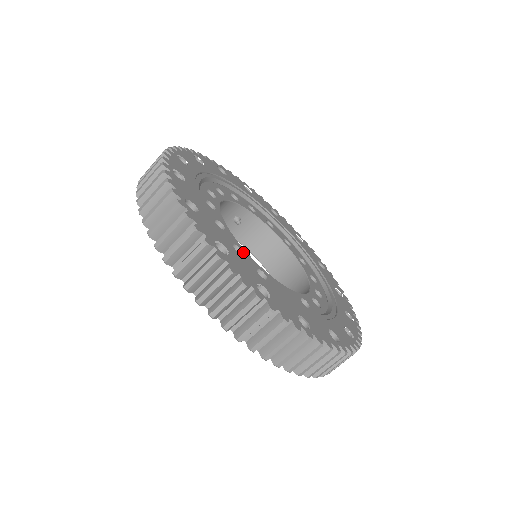
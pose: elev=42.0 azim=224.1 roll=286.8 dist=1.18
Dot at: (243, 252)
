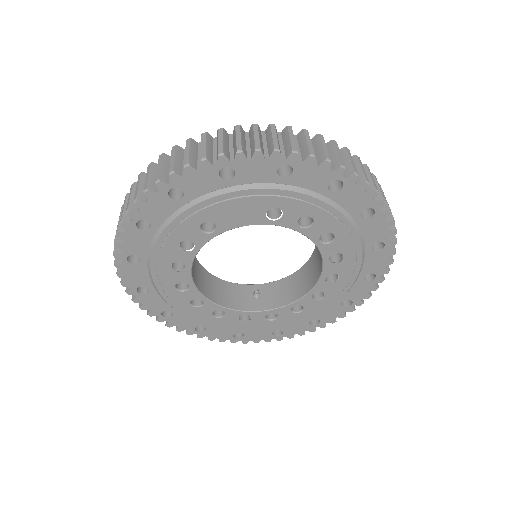
Dot at: occluded
